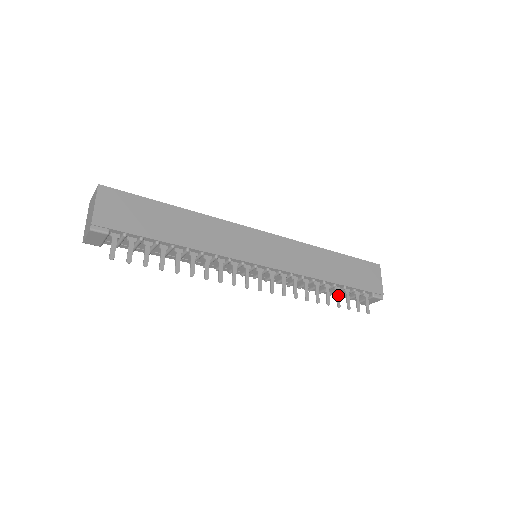
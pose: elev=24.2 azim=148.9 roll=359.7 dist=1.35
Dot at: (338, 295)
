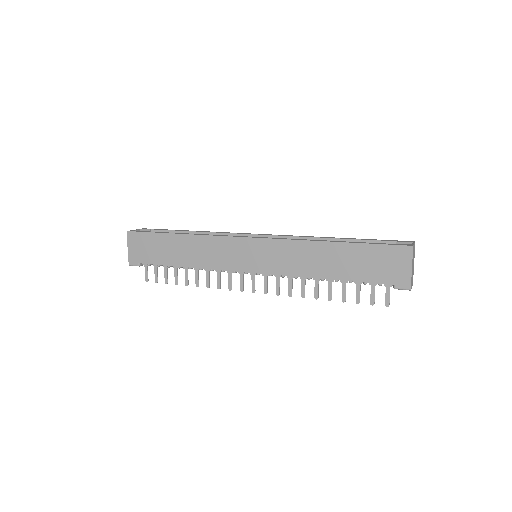
Dot at: (344, 289)
